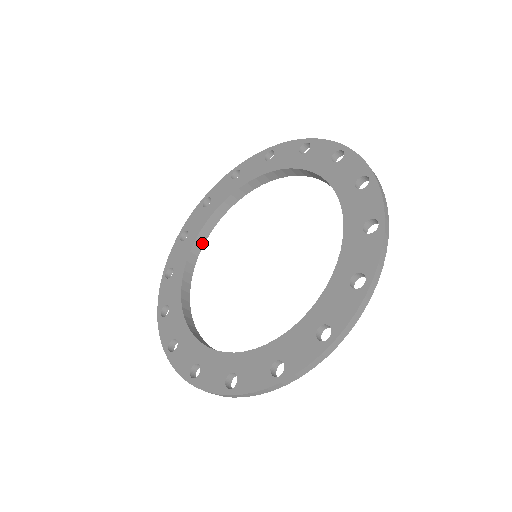
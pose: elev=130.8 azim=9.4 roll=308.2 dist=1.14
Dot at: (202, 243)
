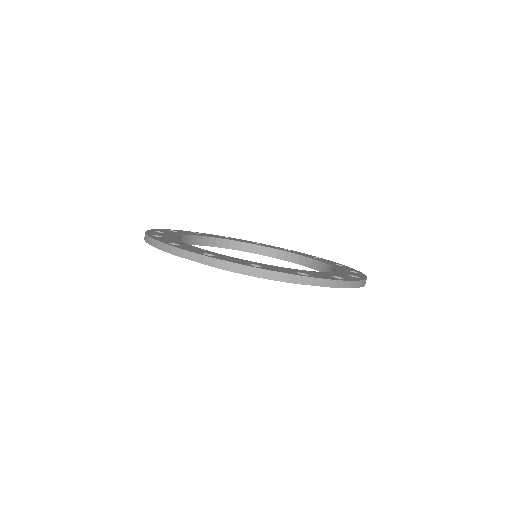
Dot at: (256, 252)
